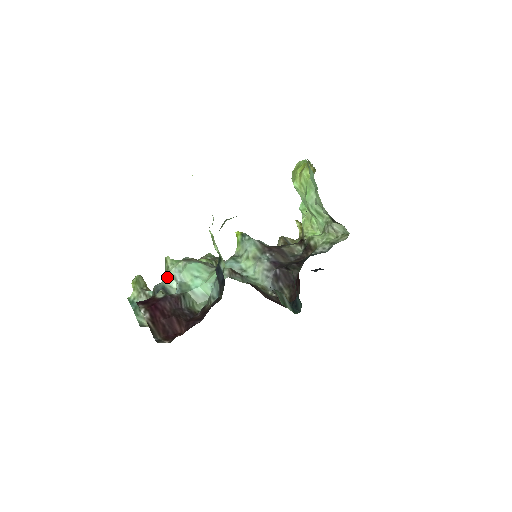
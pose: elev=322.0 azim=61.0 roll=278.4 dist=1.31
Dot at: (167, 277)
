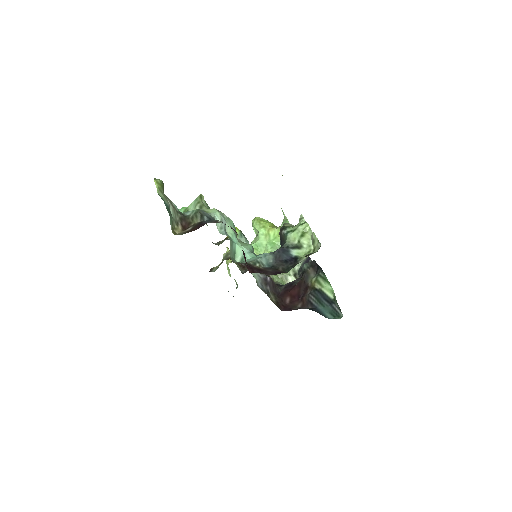
Dot at: (215, 214)
